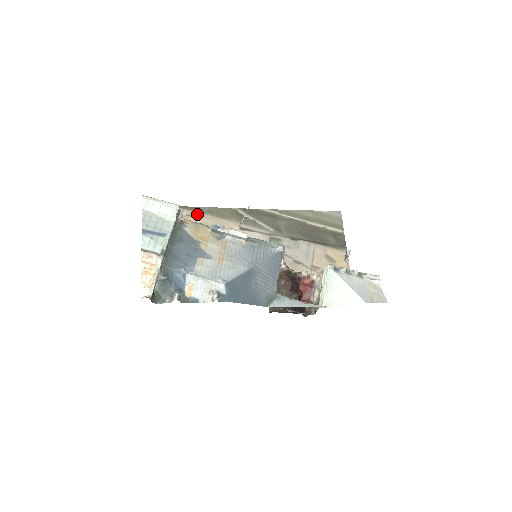
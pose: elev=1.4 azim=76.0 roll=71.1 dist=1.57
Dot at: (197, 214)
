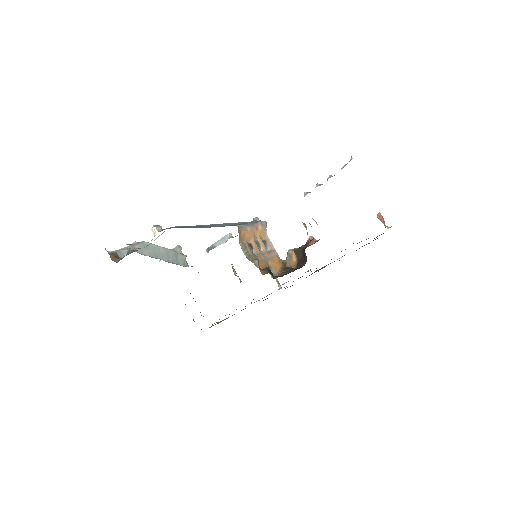
Dot at: occluded
